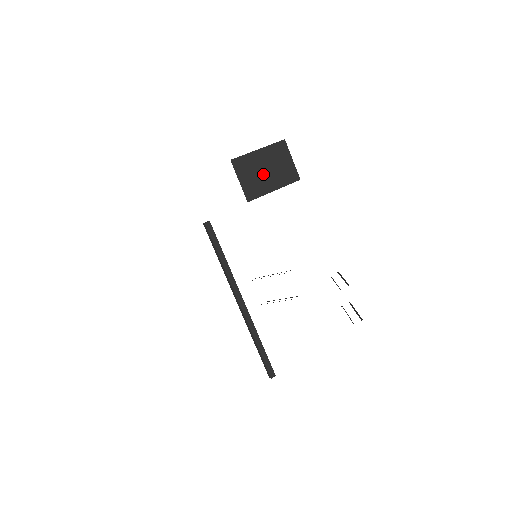
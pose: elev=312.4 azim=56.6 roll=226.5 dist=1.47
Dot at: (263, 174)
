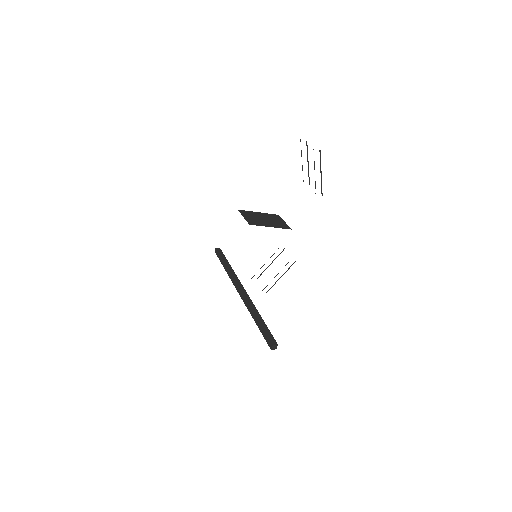
Dot at: (262, 220)
